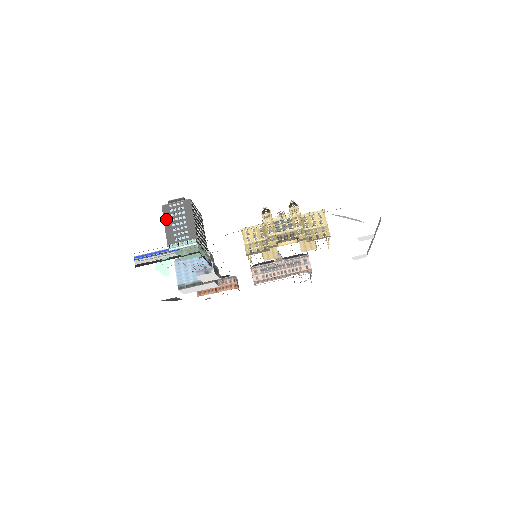
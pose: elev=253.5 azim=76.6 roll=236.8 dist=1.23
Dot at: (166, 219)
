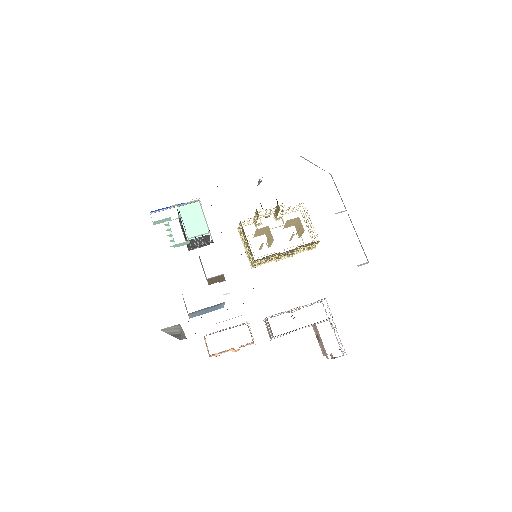
Dot at: occluded
